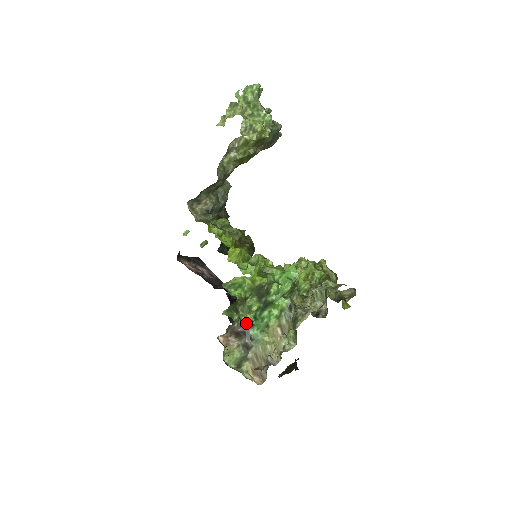
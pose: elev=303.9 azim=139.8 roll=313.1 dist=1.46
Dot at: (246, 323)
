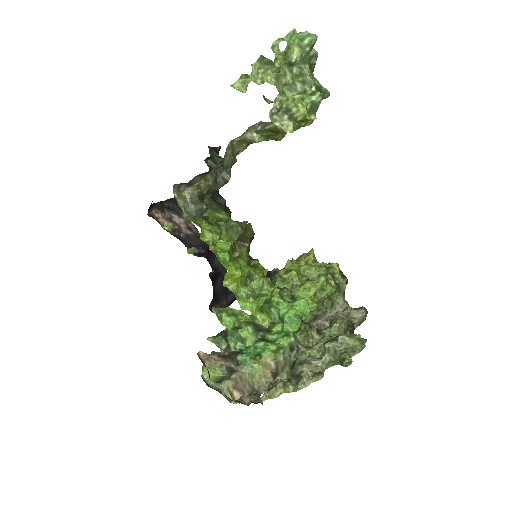
Dot at: (235, 349)
